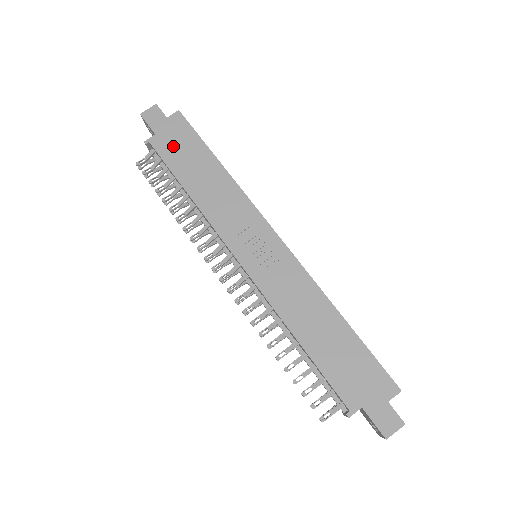
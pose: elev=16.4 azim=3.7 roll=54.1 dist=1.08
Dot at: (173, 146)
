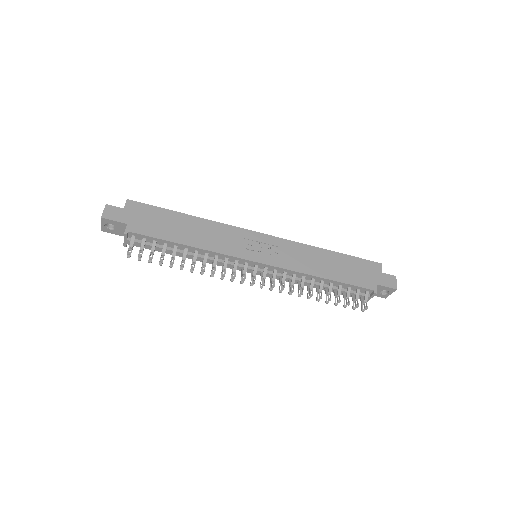
Dot at: (148, 224)
